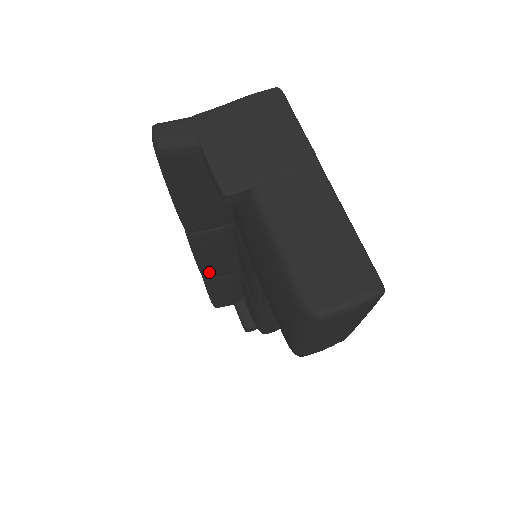
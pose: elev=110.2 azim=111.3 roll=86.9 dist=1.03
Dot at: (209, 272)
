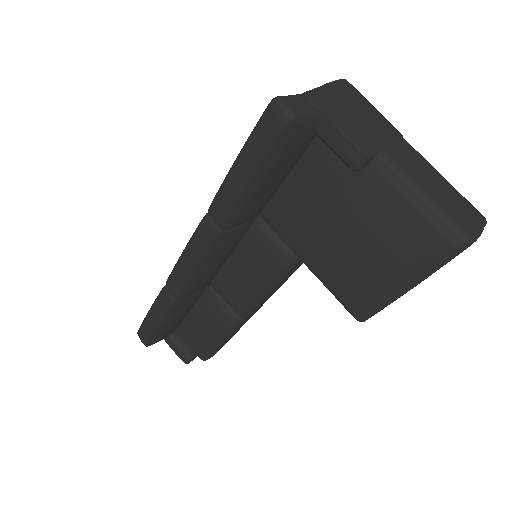
Dot at: (191, 288)
